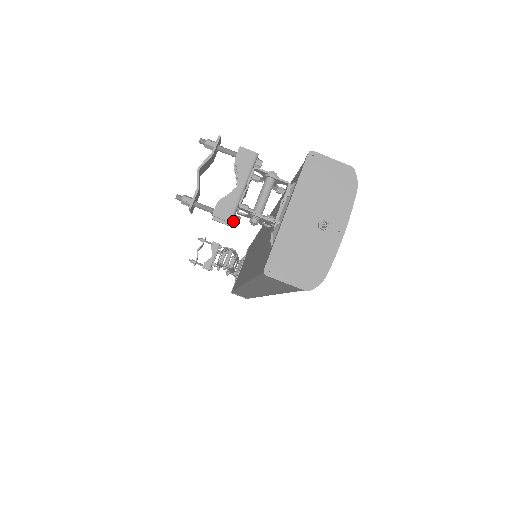
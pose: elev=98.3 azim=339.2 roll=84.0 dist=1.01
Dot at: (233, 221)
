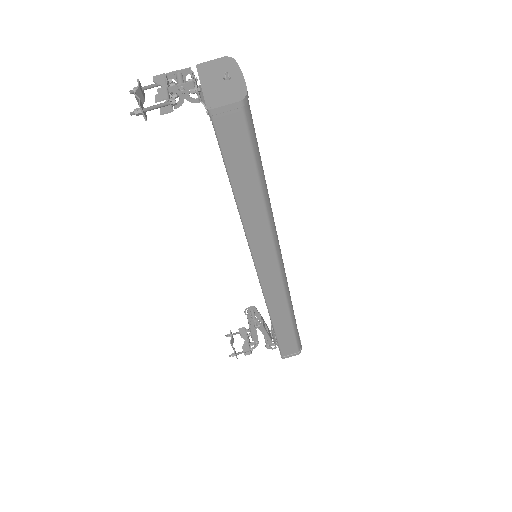
Dot at: (171, 101)
